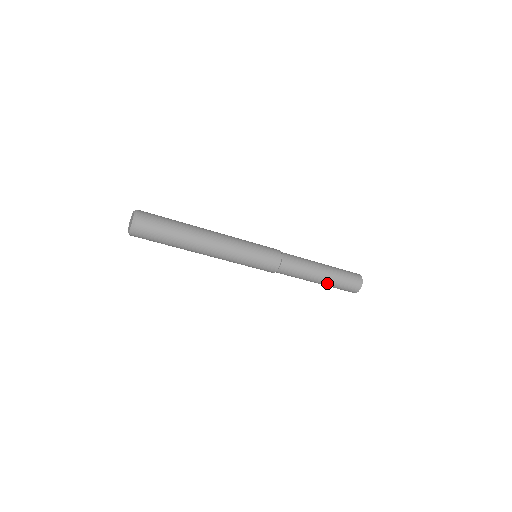
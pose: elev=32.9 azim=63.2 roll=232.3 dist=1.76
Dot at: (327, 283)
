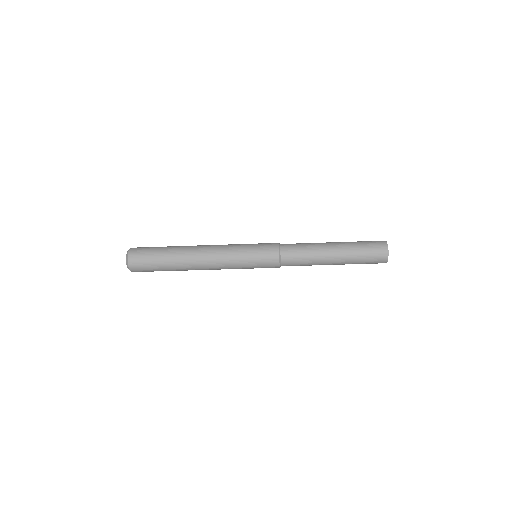
Dot at: (344, 257)
